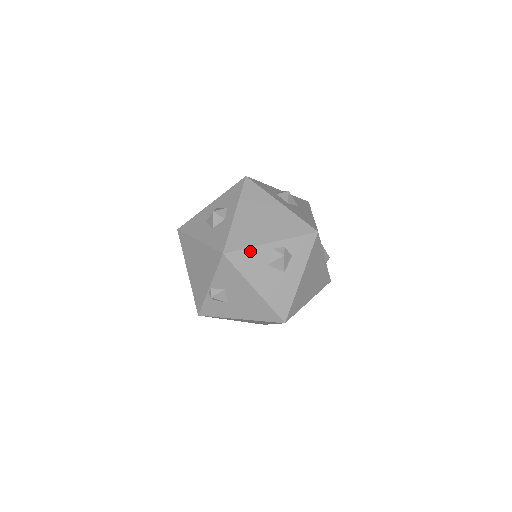
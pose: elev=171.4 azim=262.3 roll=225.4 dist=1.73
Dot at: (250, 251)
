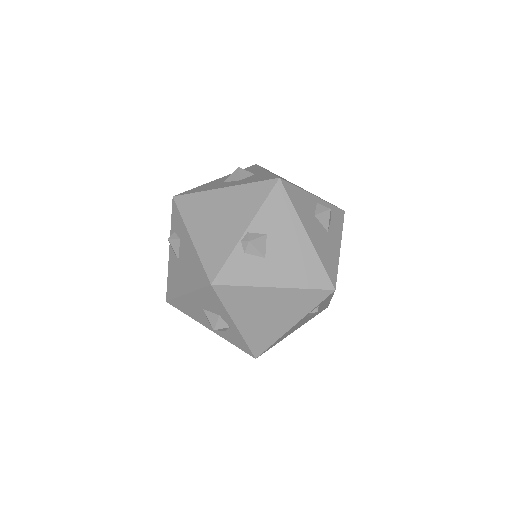
Dot at: (300, 192)
